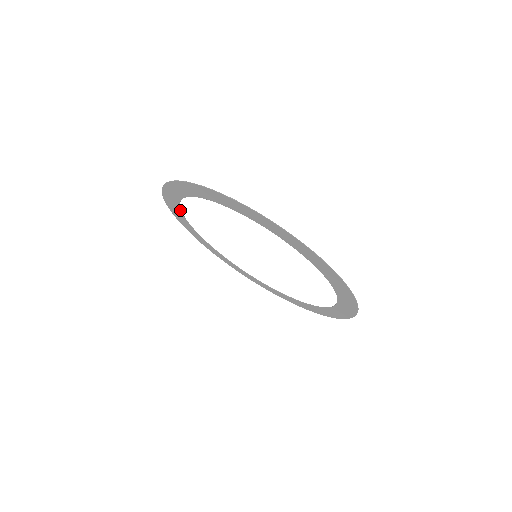
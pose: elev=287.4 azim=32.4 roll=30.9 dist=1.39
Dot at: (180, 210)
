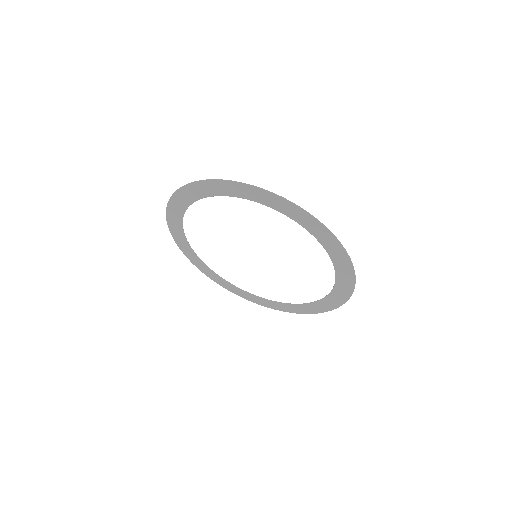
Dot at: (204, 197)
